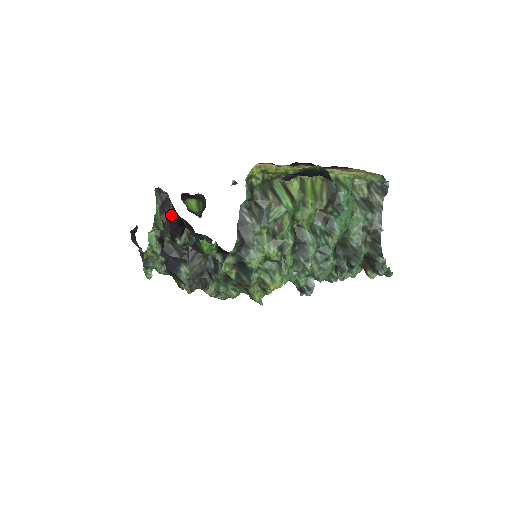
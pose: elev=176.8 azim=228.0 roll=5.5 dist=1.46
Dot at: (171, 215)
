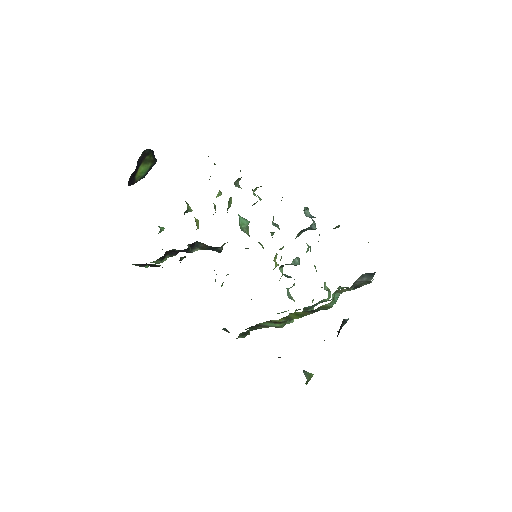
Dot at: occluded
